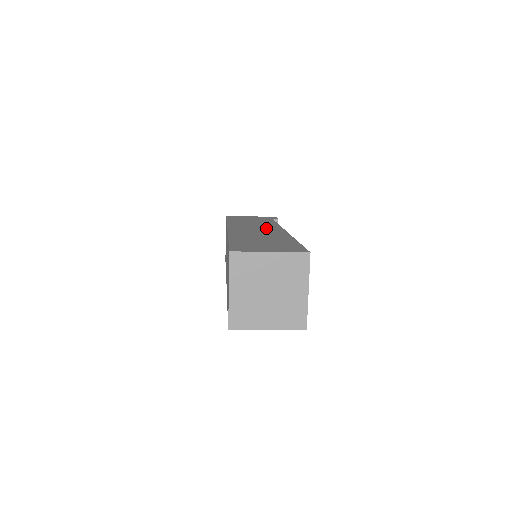
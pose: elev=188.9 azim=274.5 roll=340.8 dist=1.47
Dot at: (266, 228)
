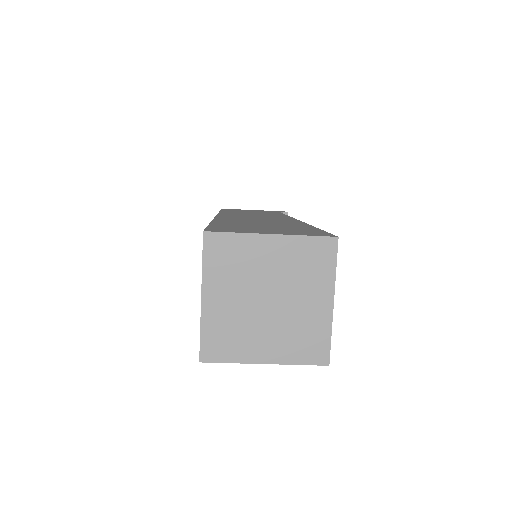
Dot at: (270, 217)
